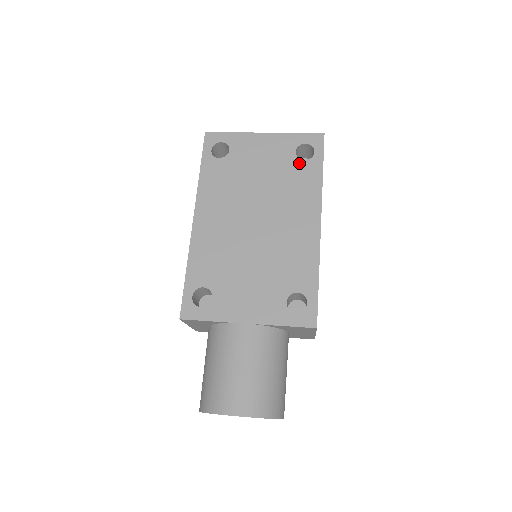
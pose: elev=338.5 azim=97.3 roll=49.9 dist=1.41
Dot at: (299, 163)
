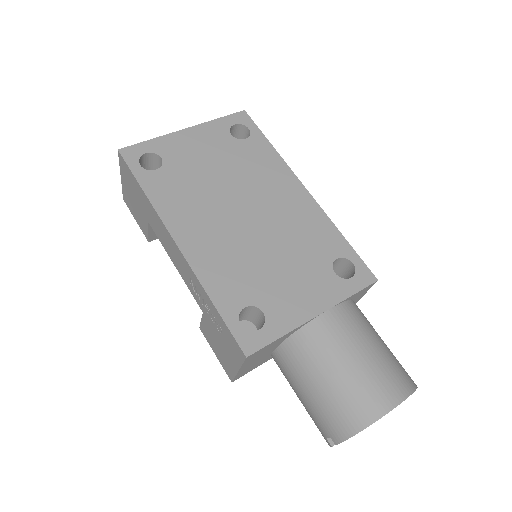
Dot at: (243, 143)
